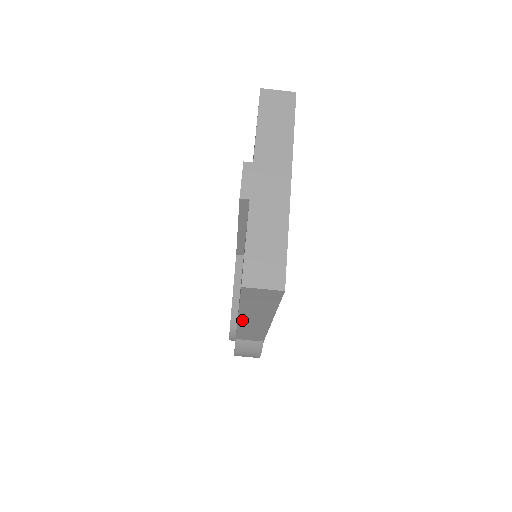
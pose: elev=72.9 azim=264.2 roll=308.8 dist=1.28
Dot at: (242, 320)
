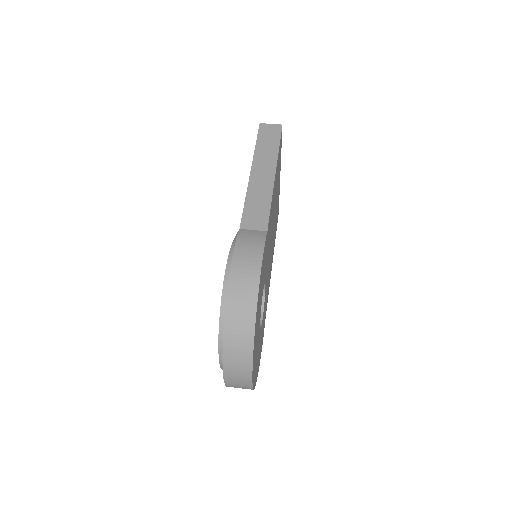
Dot at: (253, 174)
